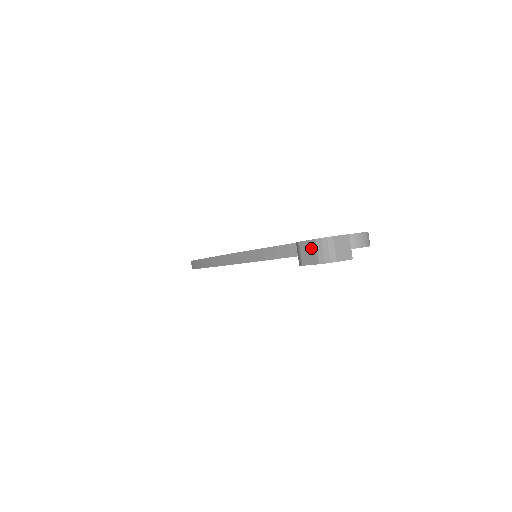
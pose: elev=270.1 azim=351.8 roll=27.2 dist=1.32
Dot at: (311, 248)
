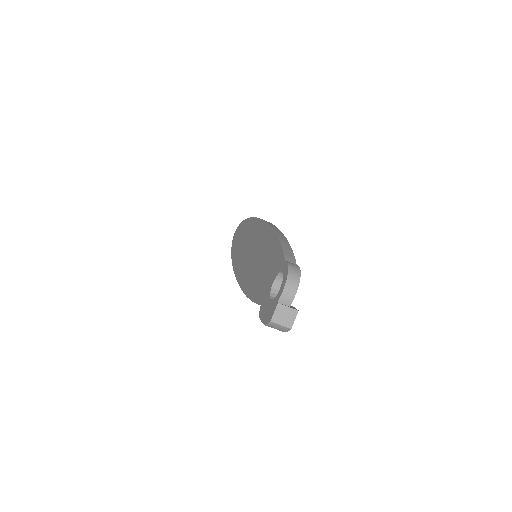
Dot at: occluded
